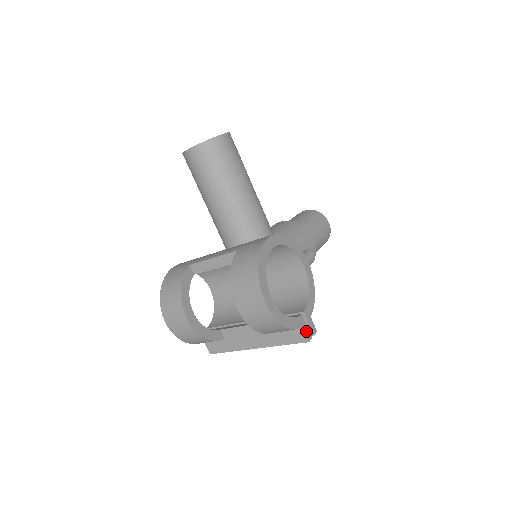
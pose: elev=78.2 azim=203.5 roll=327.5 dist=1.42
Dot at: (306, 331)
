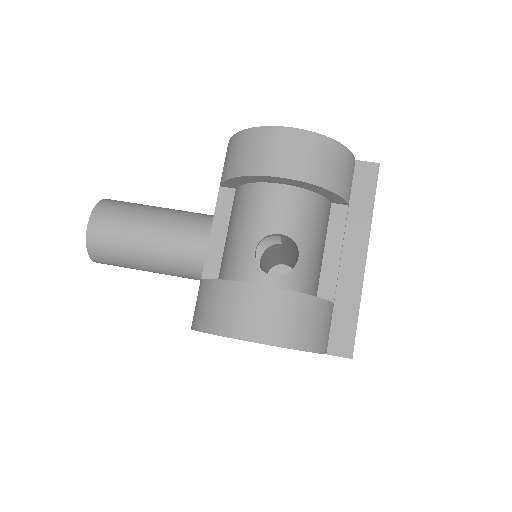
Dot at: (364, 163)
